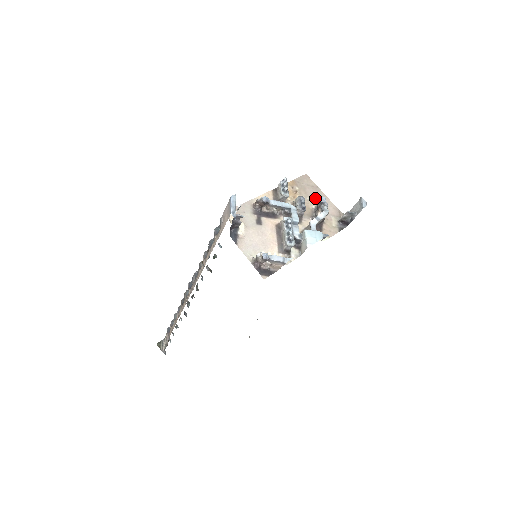
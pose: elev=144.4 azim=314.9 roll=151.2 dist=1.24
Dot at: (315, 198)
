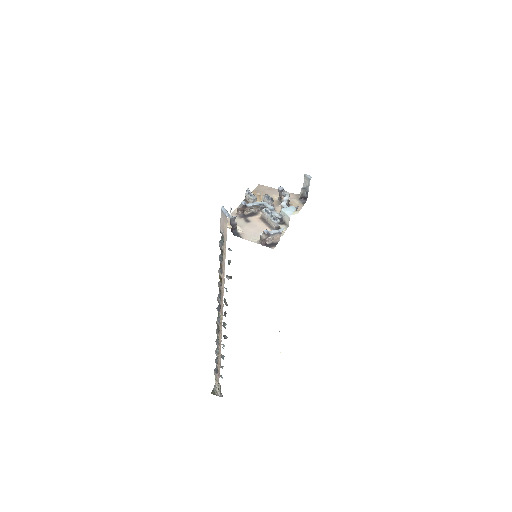
Dot at: (274, 194)
